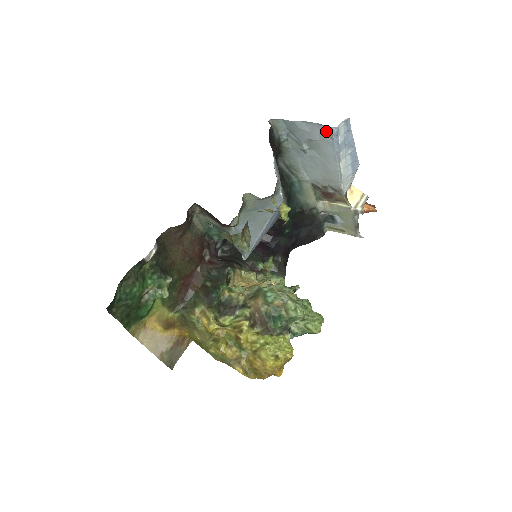
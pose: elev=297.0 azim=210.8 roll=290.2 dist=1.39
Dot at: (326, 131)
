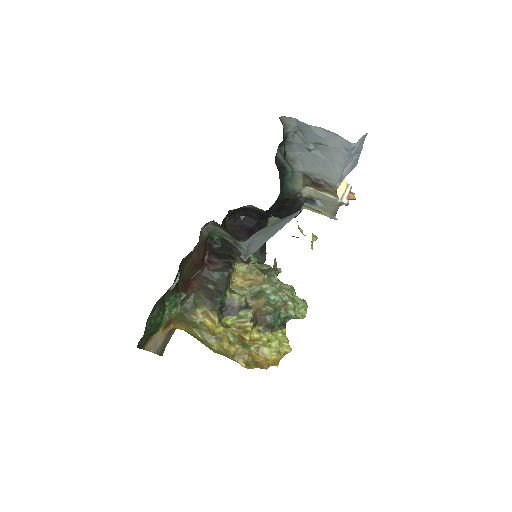
Dot at: (343, 143)
